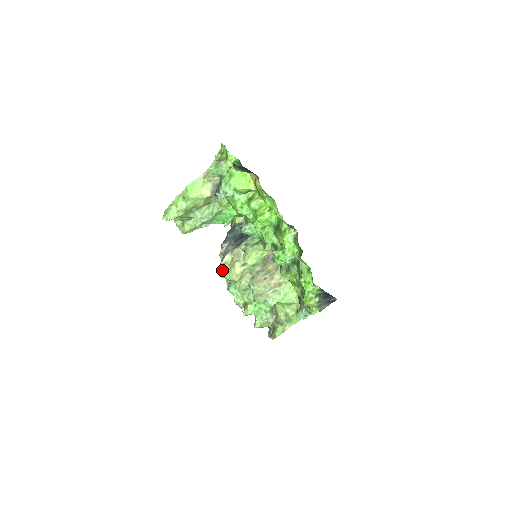
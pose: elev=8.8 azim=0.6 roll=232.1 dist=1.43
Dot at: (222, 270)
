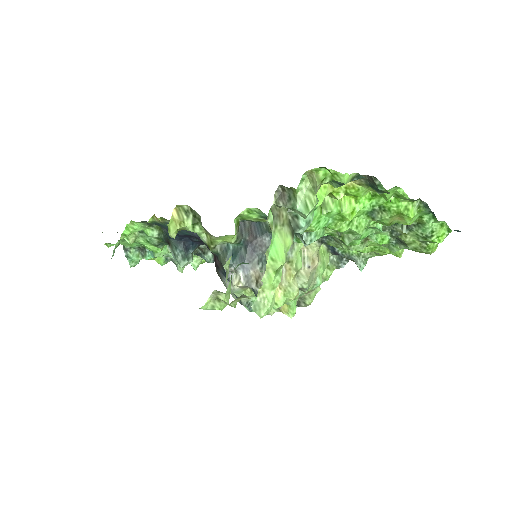
Dot at: (276, 300)
